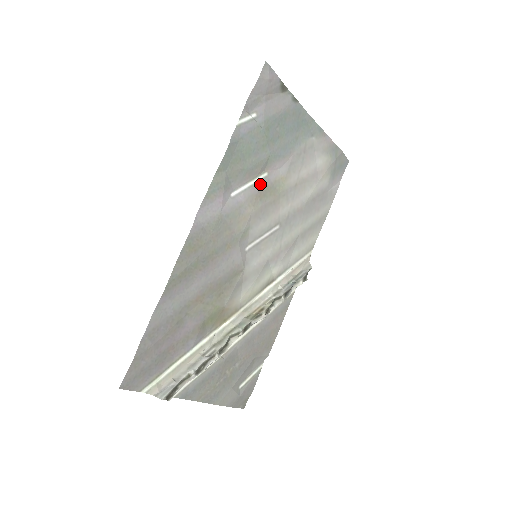
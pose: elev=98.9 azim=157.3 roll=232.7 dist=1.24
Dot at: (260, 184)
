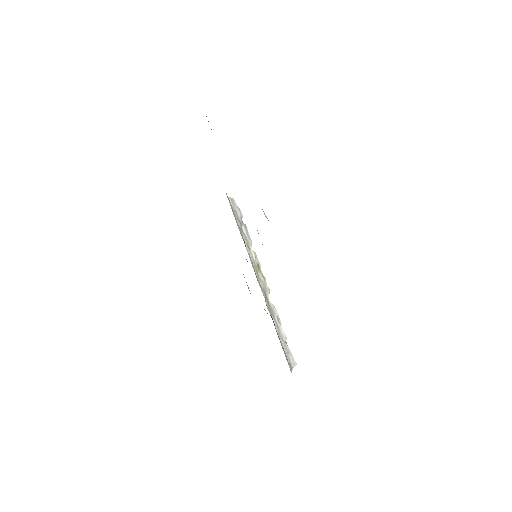
Dot at: (257, 230)
